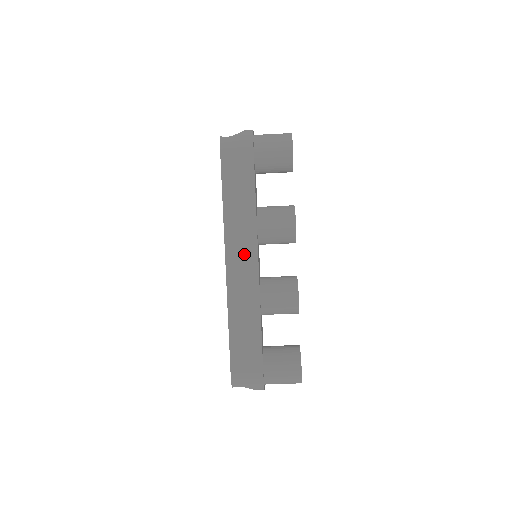
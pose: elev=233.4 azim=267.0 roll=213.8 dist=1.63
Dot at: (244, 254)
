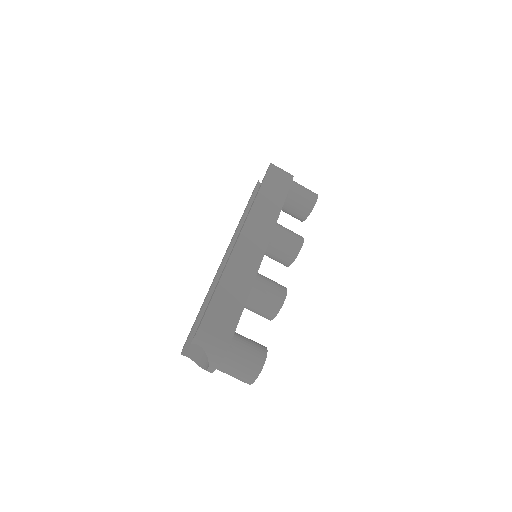
Dot at: (257, 238)
